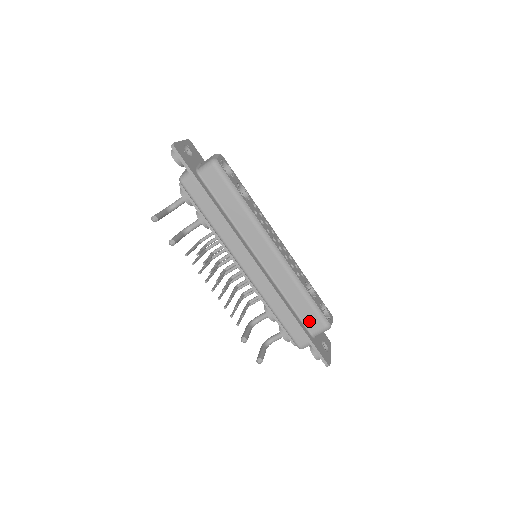
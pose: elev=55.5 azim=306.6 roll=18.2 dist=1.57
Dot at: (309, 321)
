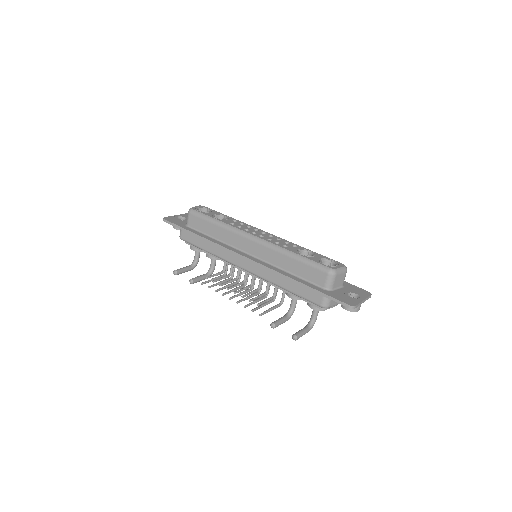
Dot at: (314, 278)
